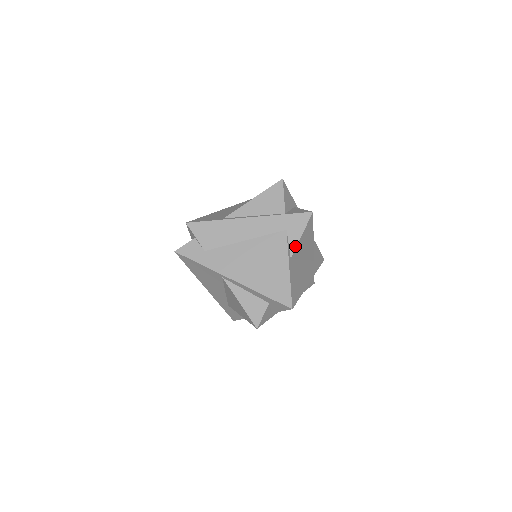
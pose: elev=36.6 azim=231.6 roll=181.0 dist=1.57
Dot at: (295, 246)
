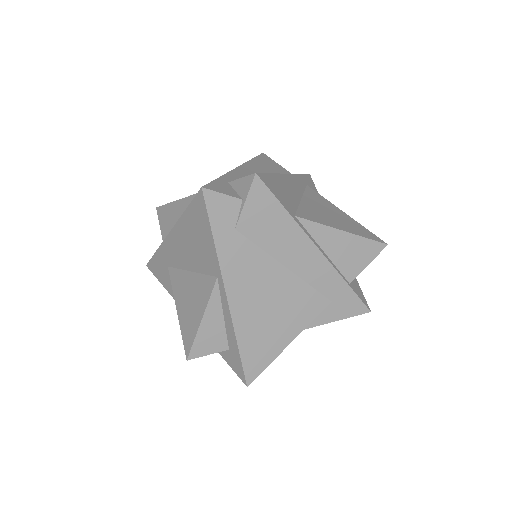
Dot at: (318, 324)
